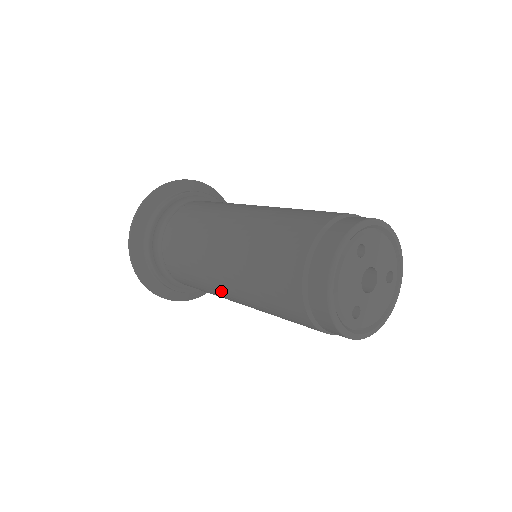
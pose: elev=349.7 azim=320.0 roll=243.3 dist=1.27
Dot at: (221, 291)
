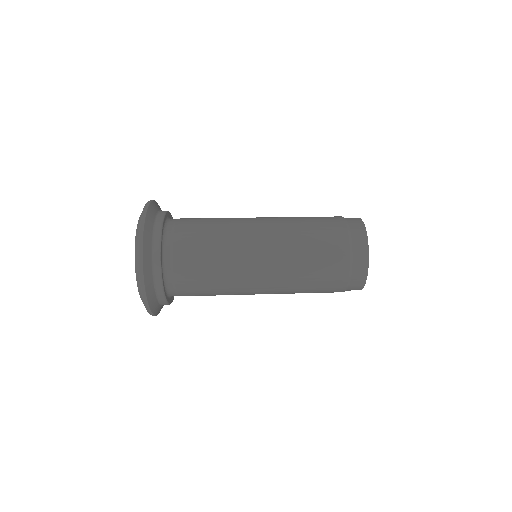
Dot at: (253, 292)
